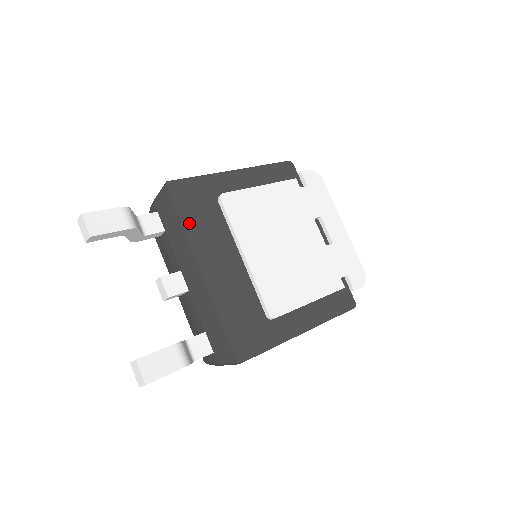
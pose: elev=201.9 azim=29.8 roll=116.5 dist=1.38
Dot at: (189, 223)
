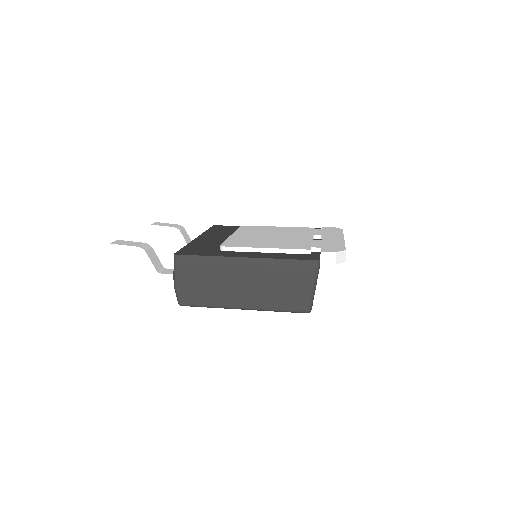
Dot at: (211, 231)
